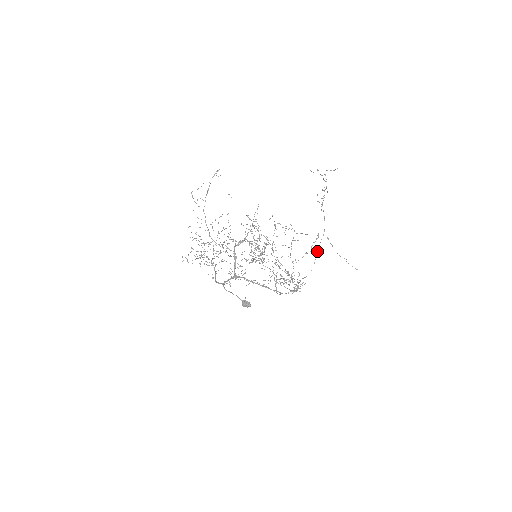
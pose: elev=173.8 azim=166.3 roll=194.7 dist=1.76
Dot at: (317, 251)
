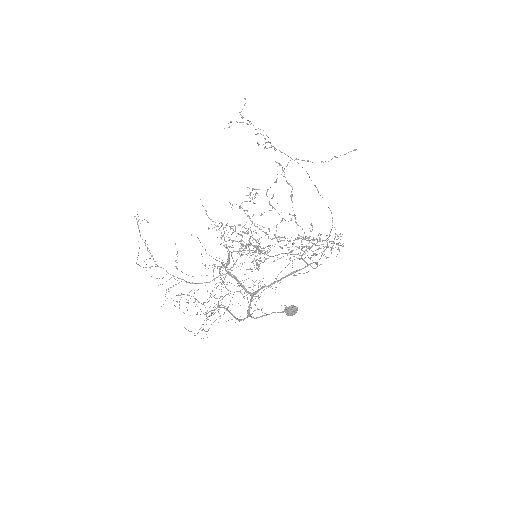
Dot at: occluded
